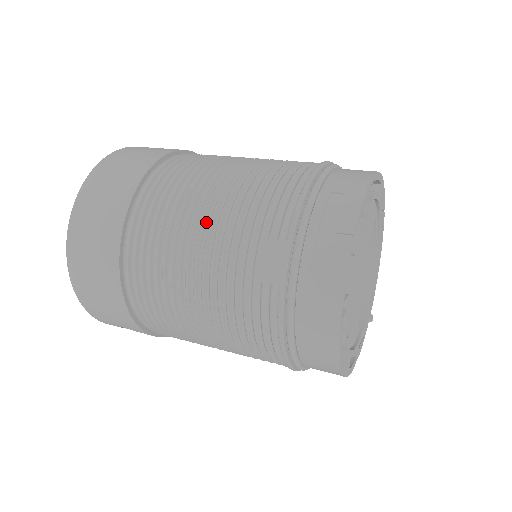
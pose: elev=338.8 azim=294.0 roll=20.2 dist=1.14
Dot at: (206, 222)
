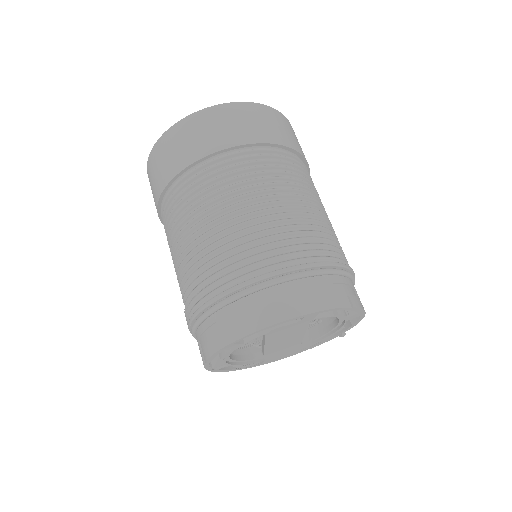
Dot at: (176, 260)
